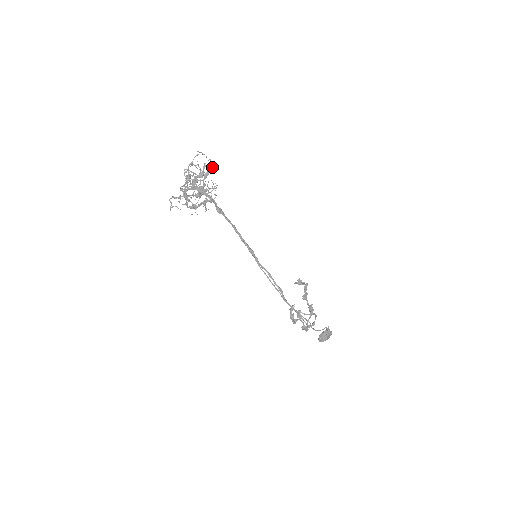
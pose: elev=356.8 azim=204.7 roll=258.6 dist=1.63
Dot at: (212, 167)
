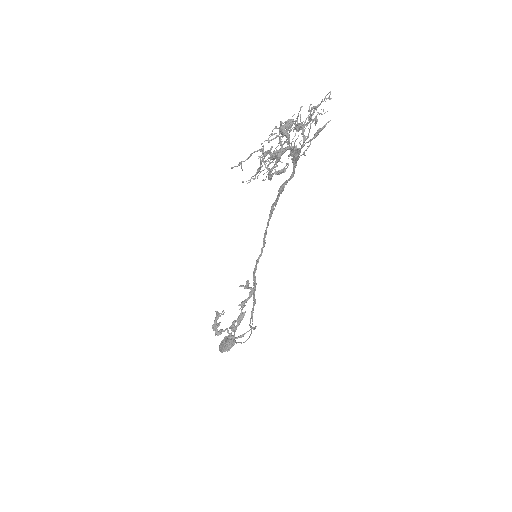
Dot at: occluded
